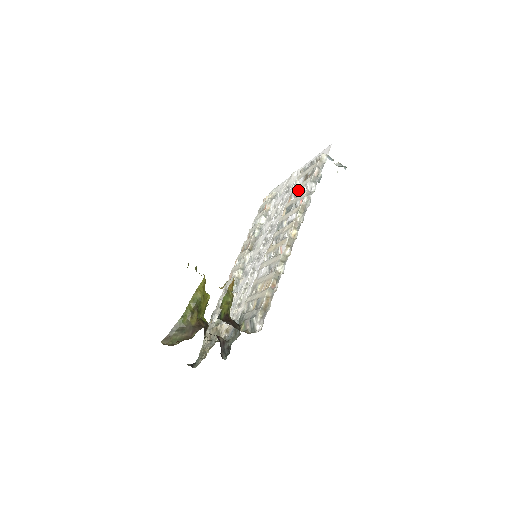
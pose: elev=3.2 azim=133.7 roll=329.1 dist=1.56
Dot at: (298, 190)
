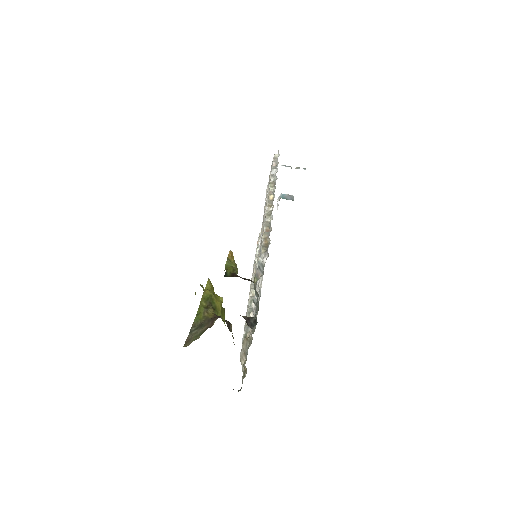
Dot at: occluded
